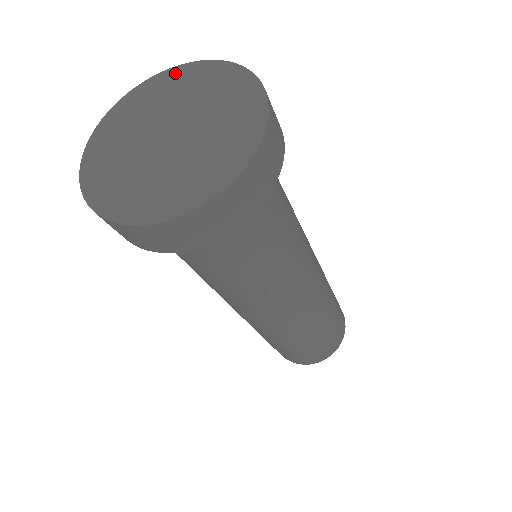
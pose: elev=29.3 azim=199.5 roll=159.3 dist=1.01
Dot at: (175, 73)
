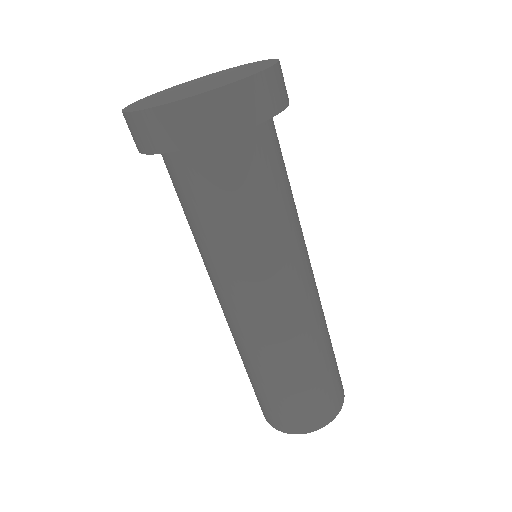
Dot at: (181, 84)
